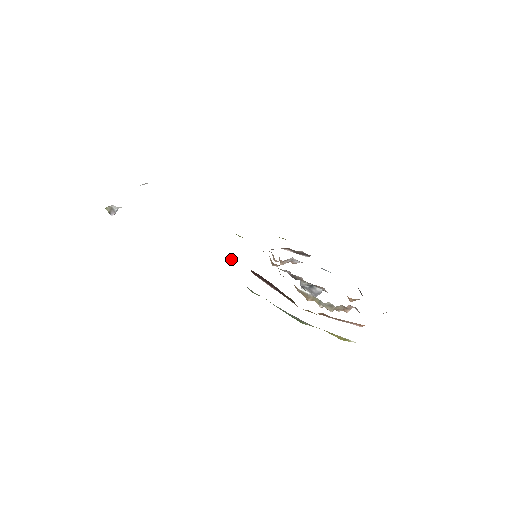
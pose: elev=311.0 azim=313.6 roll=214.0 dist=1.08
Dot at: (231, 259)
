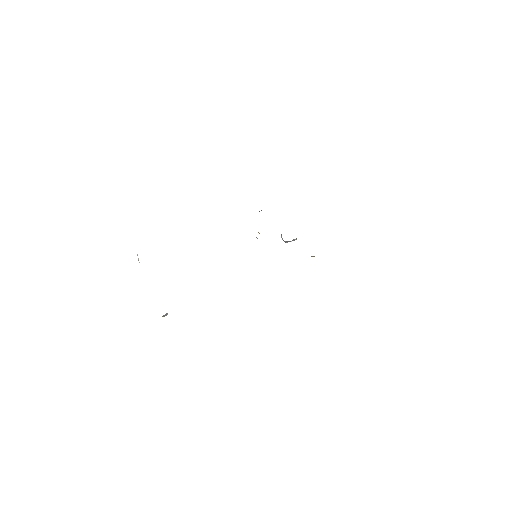
Dot at: occluded
